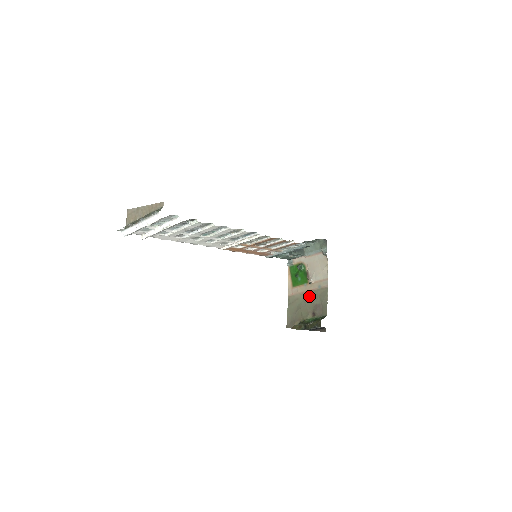
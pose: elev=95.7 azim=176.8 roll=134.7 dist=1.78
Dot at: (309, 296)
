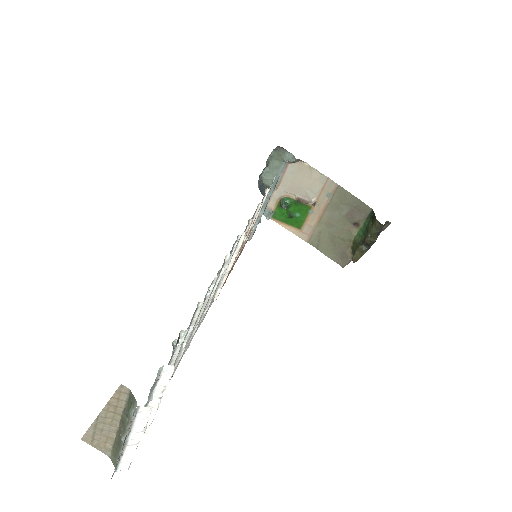
Dot at: (329, 216)
